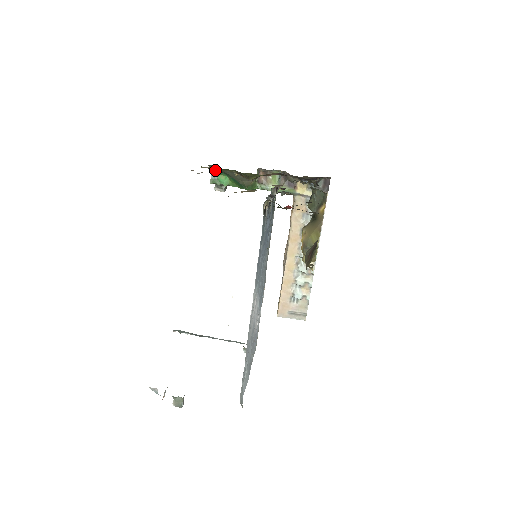
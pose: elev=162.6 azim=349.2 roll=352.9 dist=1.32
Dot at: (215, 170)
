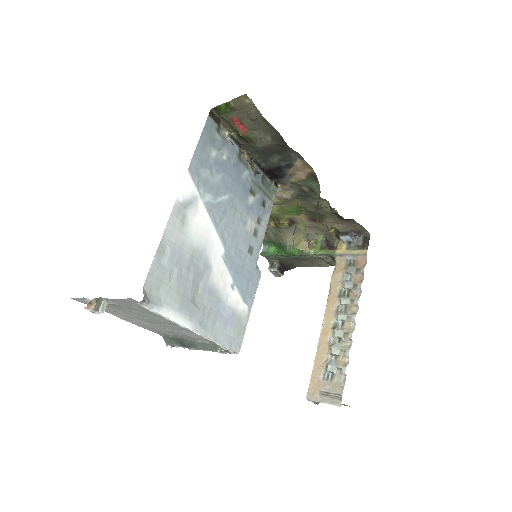
Dot at: (266, 242)
